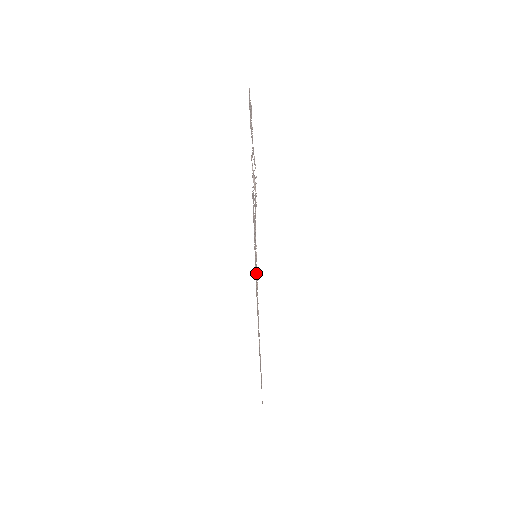
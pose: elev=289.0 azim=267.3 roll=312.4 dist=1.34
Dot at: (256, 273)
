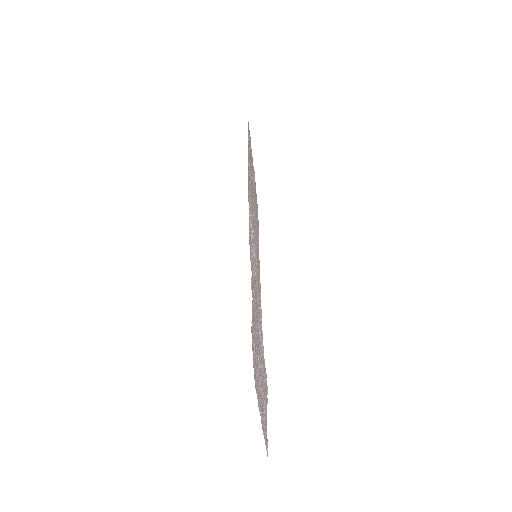
Dot at: occluded
